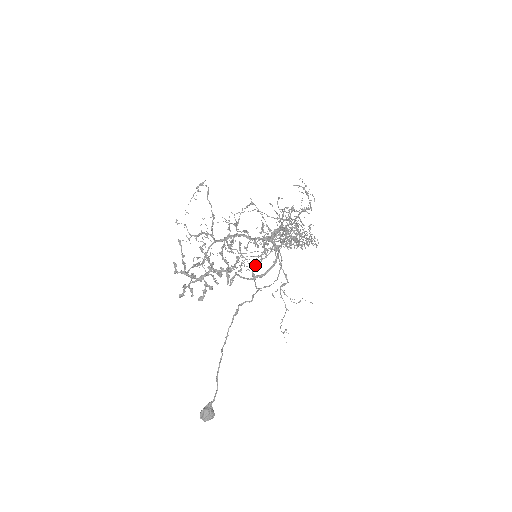
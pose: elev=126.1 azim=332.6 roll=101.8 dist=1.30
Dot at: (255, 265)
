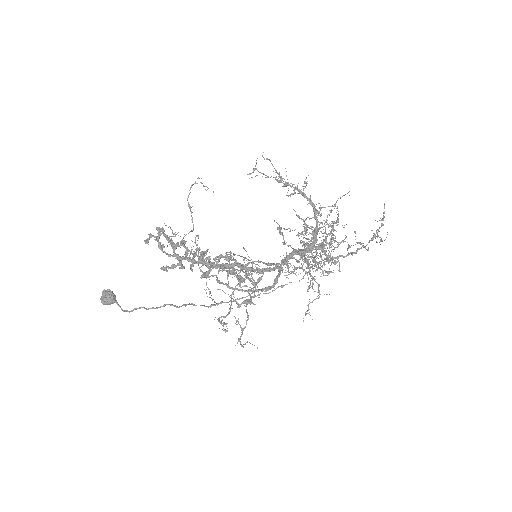
Dot at: (241, 281)
